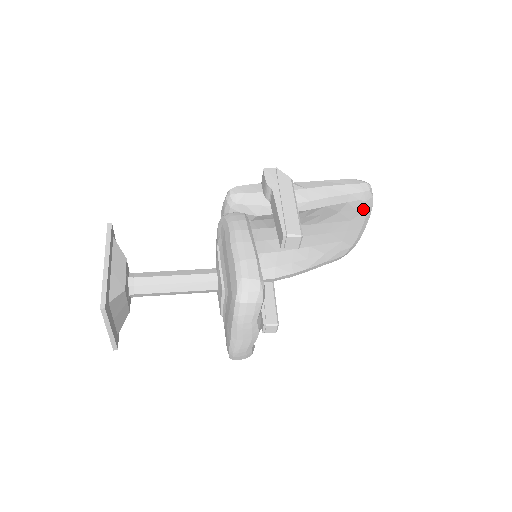
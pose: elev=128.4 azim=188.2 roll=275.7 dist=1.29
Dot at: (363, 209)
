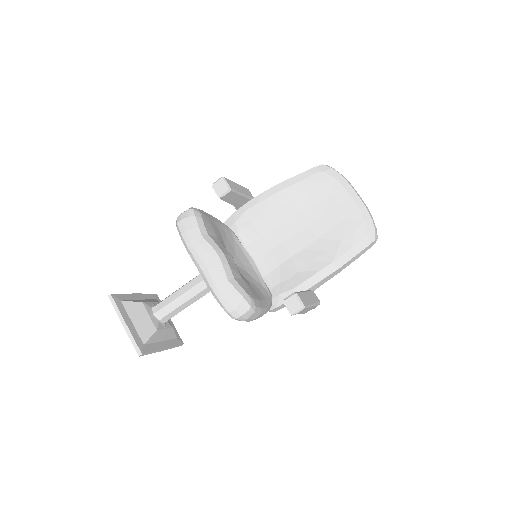
Dot at: (330, 179)
